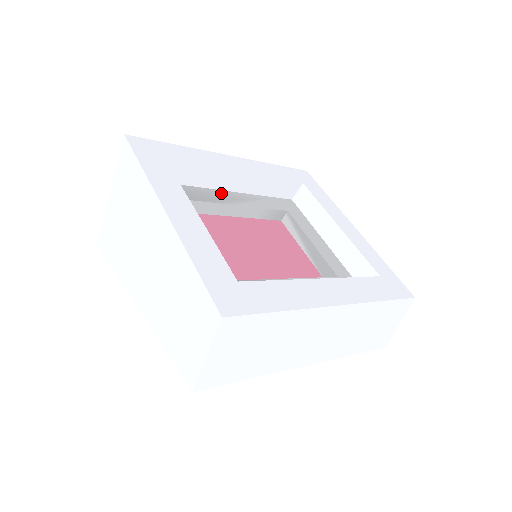
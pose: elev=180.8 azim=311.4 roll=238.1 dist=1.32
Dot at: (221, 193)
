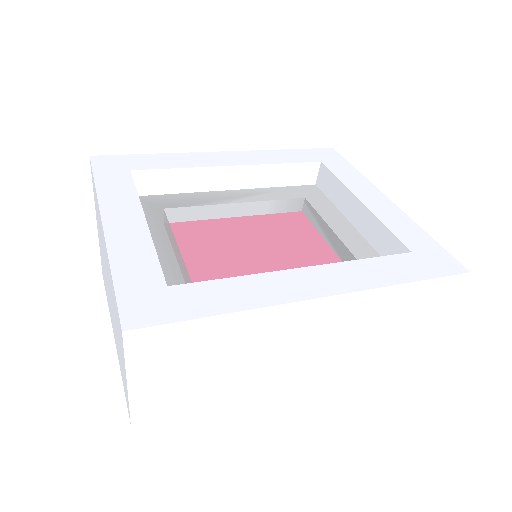
Dot at: (214, 194)
